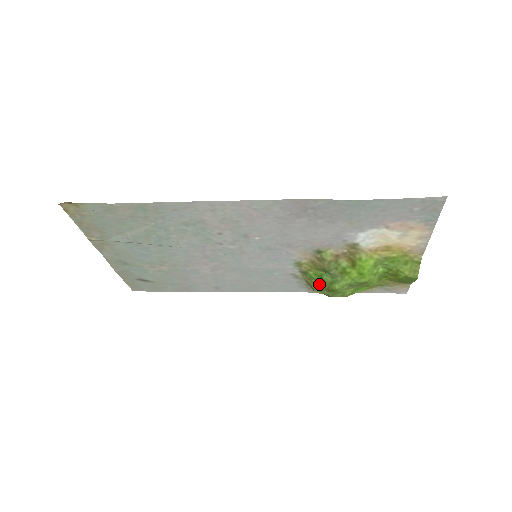
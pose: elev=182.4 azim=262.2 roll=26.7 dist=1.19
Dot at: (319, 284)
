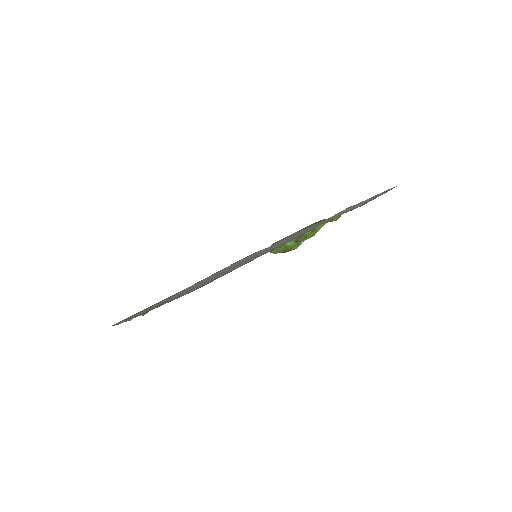
Dot at: (281, 249)
